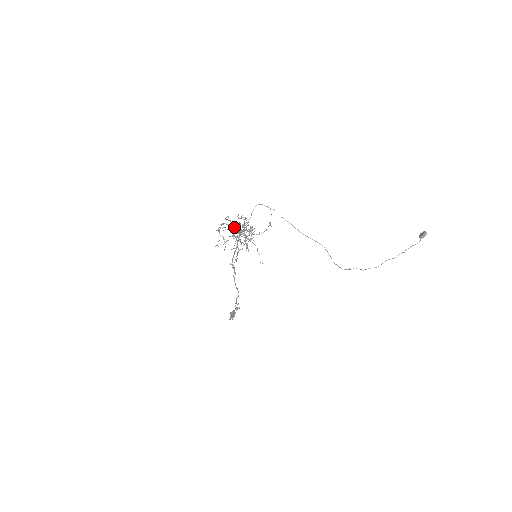
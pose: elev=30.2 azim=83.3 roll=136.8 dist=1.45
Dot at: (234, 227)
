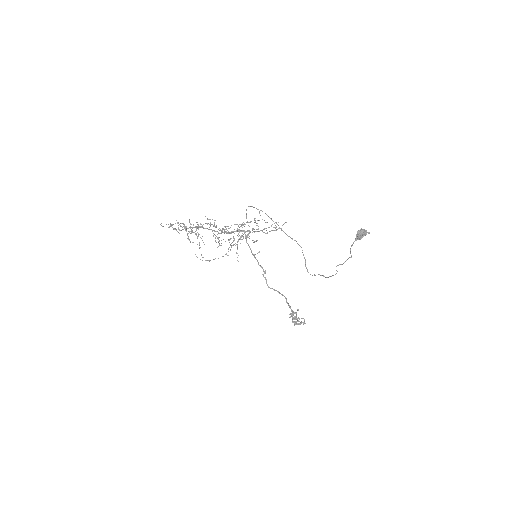
Dot at: occluded
